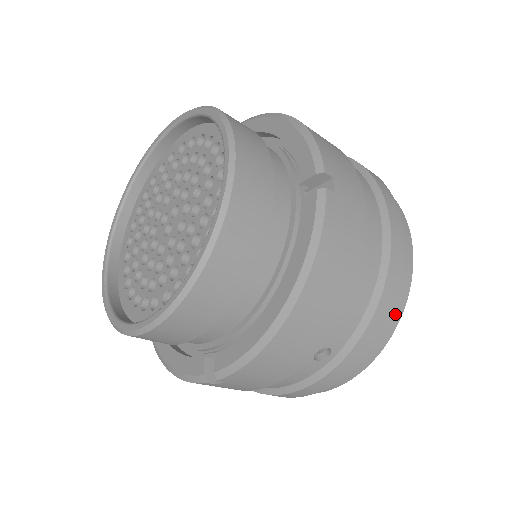
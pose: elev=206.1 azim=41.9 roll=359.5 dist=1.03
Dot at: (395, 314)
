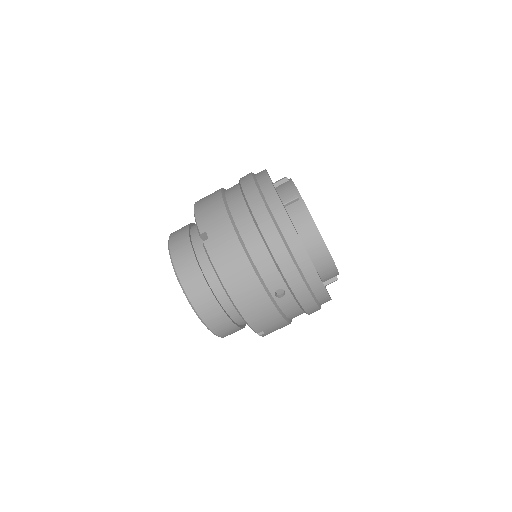
Dot at: (296, 247)
